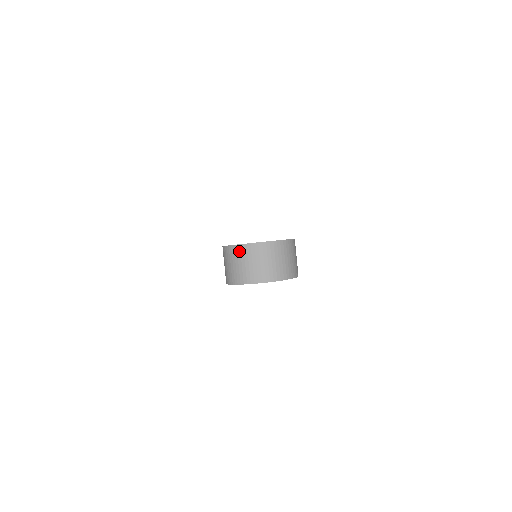
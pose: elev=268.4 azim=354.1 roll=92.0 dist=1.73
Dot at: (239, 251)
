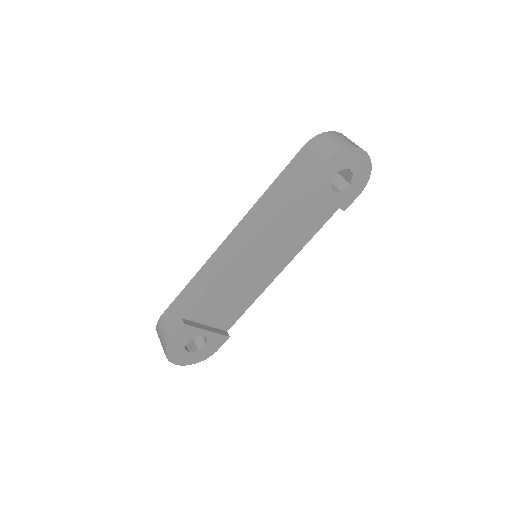
Dot at: (335, 134)
